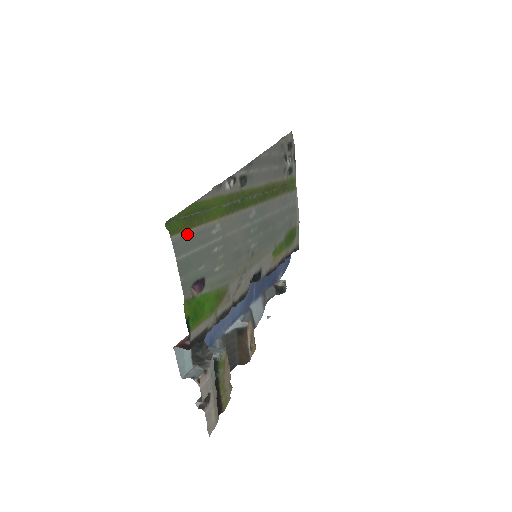
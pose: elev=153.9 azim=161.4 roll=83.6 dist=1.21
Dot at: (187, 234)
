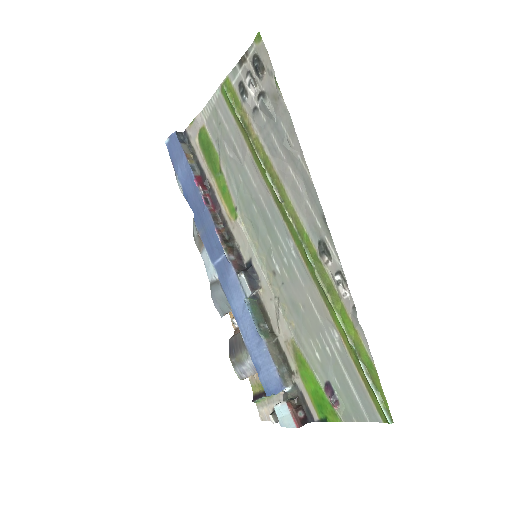
Dot at: (367, 394)
